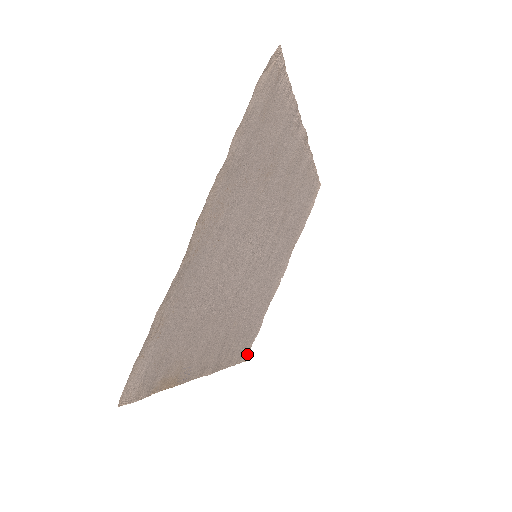
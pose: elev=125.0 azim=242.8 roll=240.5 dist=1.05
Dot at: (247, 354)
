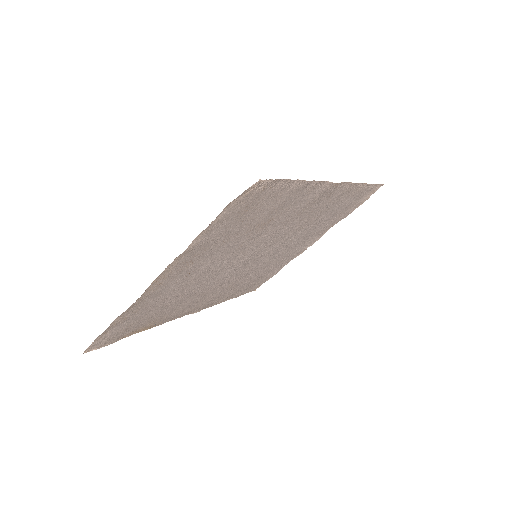
Dot at: (258, 287)
